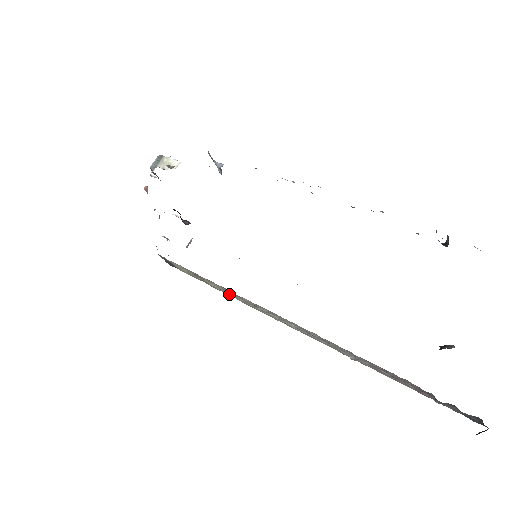
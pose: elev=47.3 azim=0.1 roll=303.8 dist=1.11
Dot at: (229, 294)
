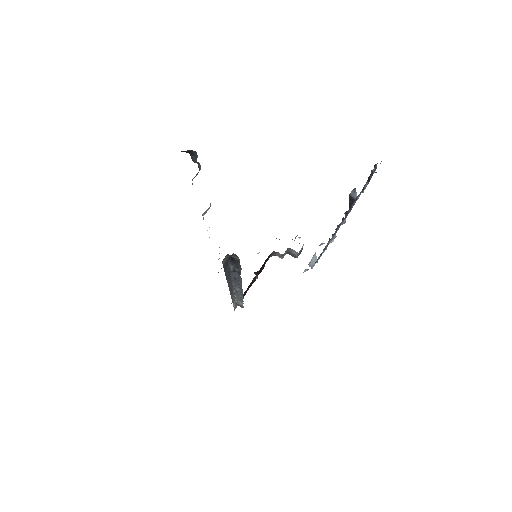
Dot at: occluded
